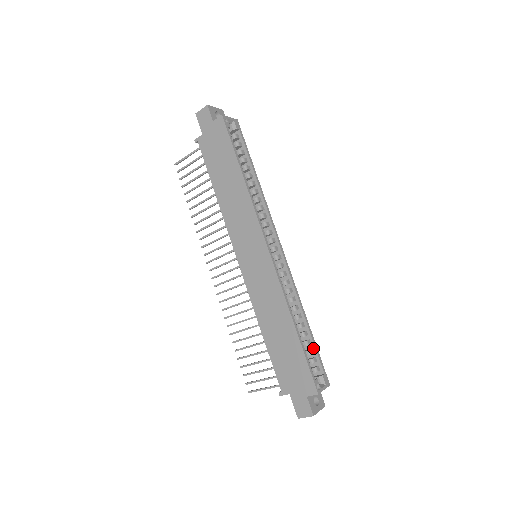
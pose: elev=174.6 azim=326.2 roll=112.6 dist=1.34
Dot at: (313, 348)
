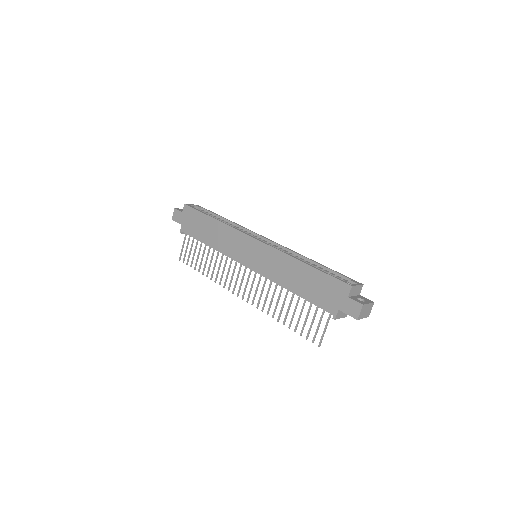
Dot at: (332, 273)
